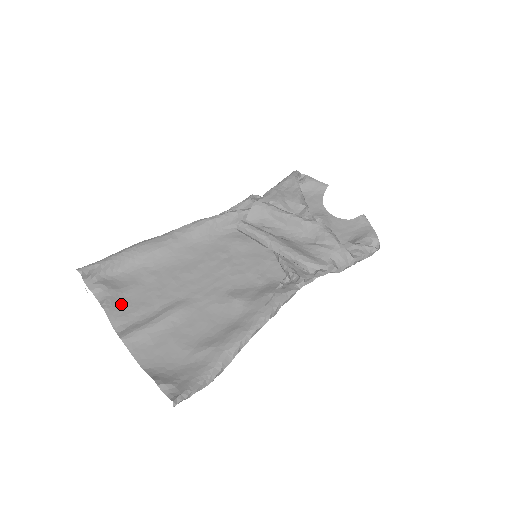
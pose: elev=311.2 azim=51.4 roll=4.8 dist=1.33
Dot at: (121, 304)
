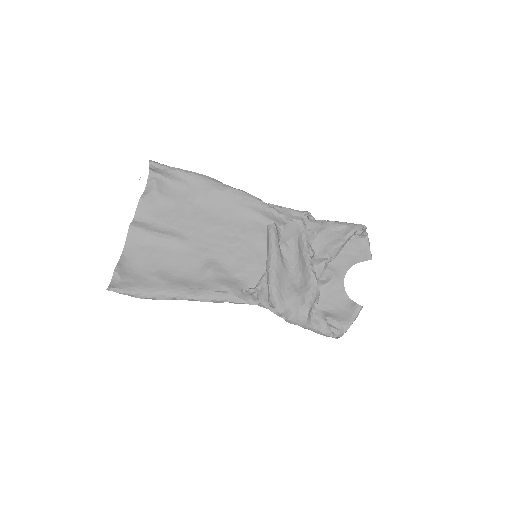
Dot at: (153, 205)
